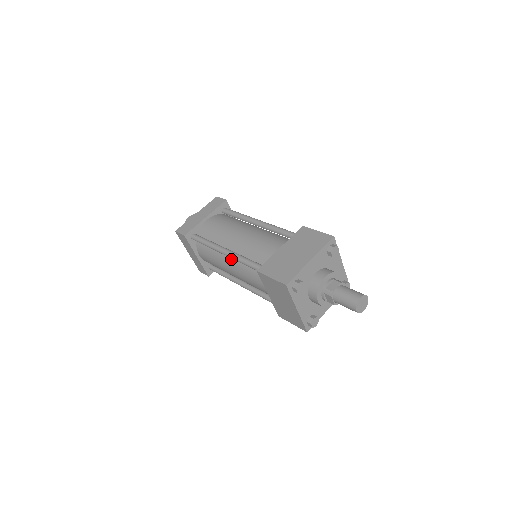
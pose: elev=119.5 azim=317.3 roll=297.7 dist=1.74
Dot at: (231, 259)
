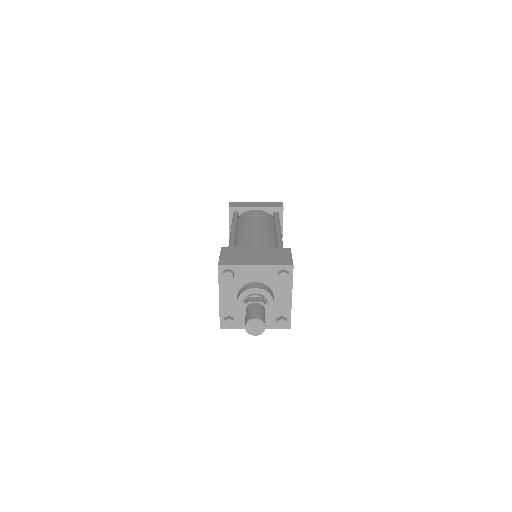
Dot at: occluded
